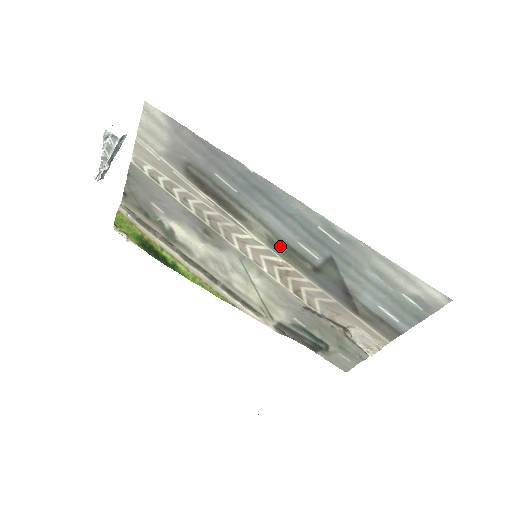
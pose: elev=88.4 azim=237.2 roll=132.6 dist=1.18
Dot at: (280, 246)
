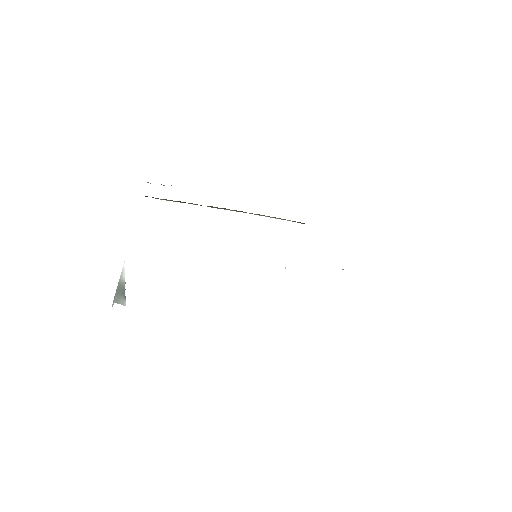
Dot at: occluded
